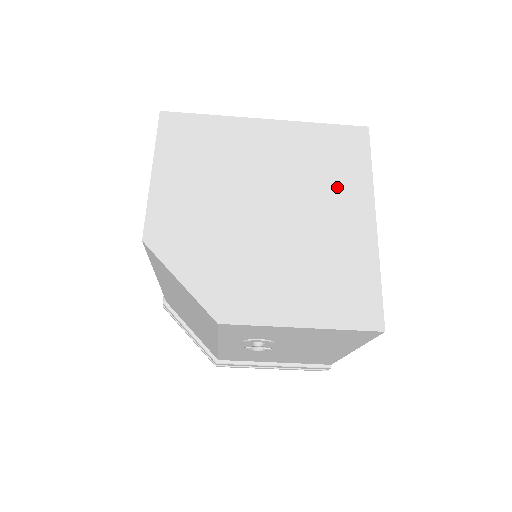
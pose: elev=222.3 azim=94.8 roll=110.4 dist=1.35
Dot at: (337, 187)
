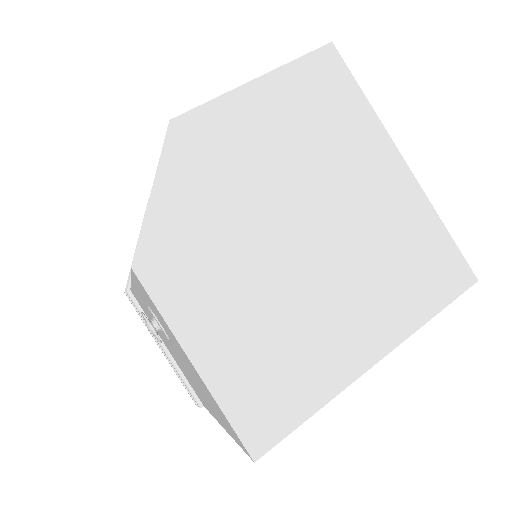
Dot at: (384, 293)
